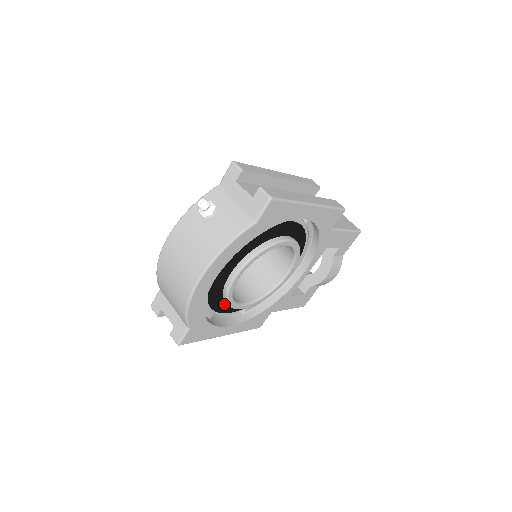
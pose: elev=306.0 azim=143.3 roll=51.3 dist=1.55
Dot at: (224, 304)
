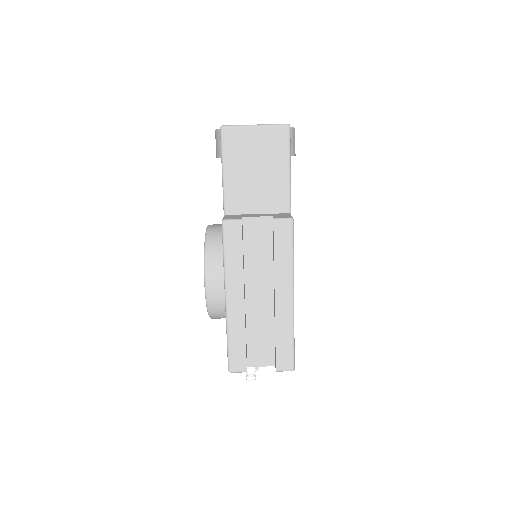
Dot at: occluded
